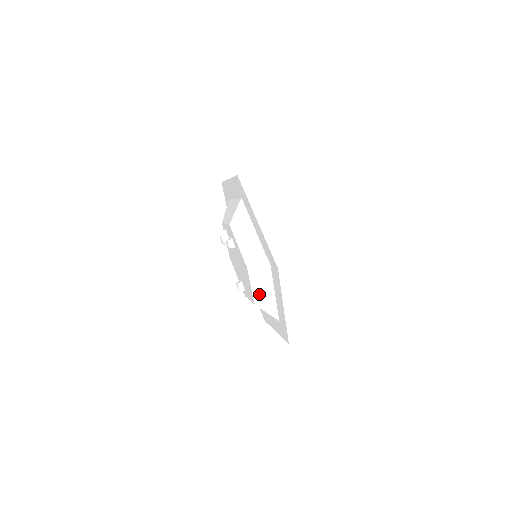
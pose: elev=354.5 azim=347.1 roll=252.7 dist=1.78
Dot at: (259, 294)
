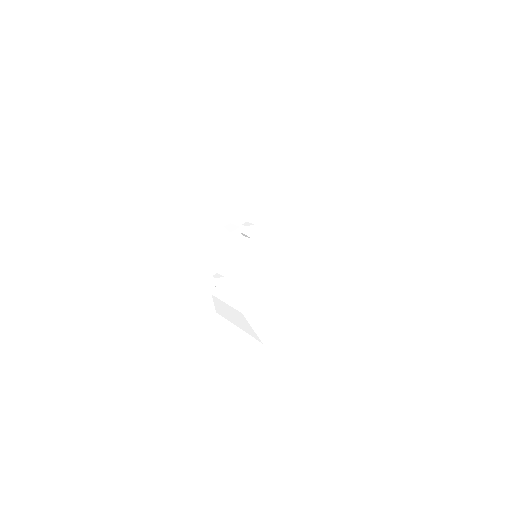
Dot at: (262, 305)
